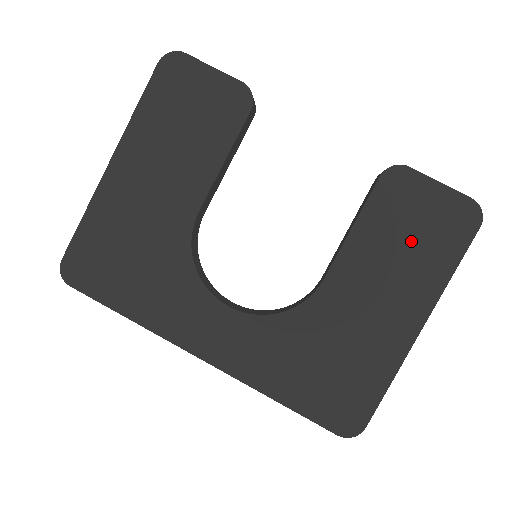
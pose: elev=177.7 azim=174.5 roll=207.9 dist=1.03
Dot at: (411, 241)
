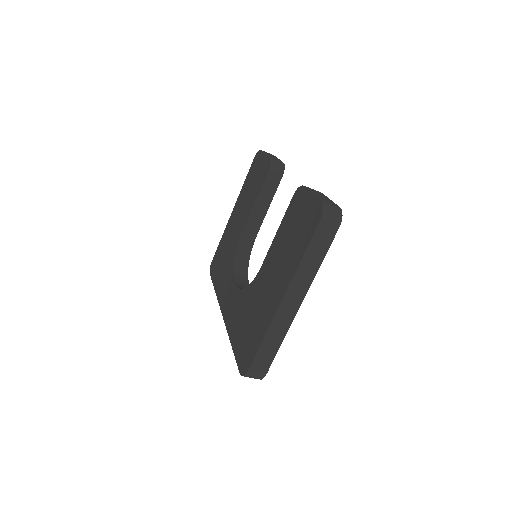
Dot at: (293, 236)
